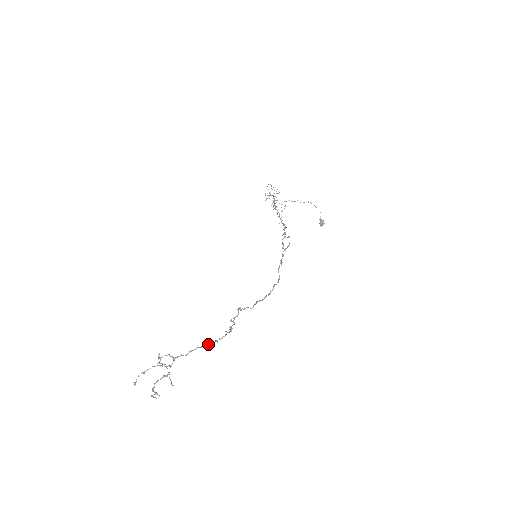
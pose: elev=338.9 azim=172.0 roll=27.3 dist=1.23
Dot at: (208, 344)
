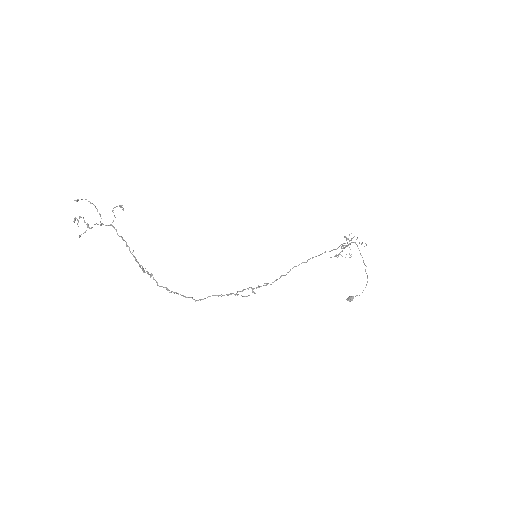
Dot at: occluded
